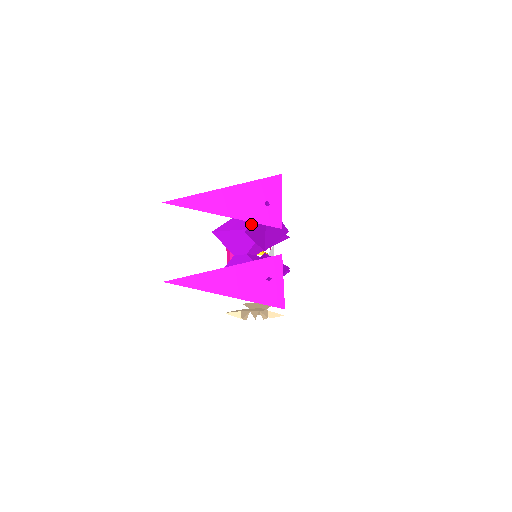
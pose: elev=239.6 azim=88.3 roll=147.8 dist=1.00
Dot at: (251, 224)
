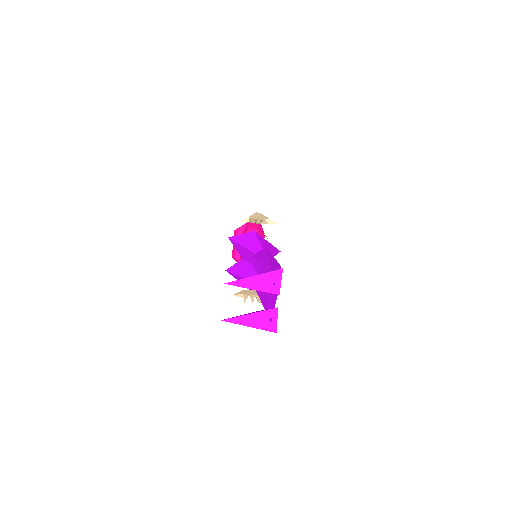
Dot at: occluded
